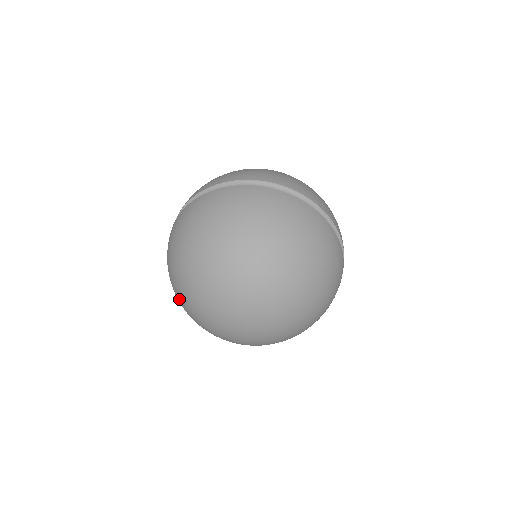
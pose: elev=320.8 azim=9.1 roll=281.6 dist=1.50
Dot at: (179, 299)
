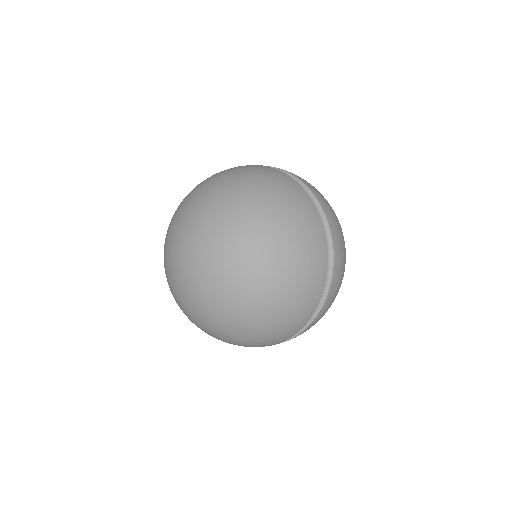
Dot at: occluded
